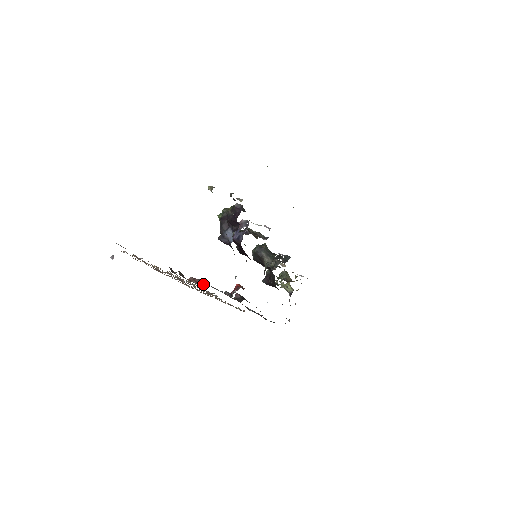
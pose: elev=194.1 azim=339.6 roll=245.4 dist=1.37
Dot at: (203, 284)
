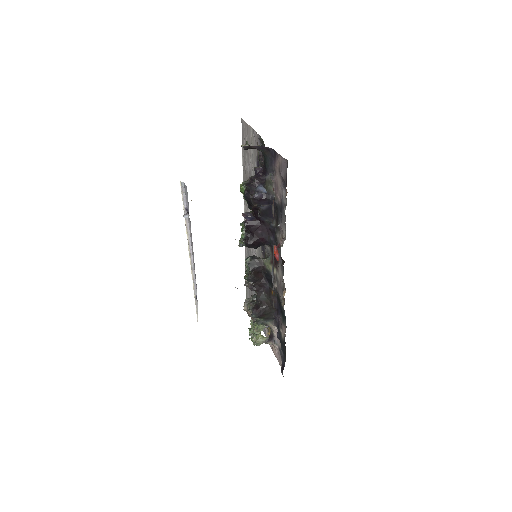
Dot at: occluded
